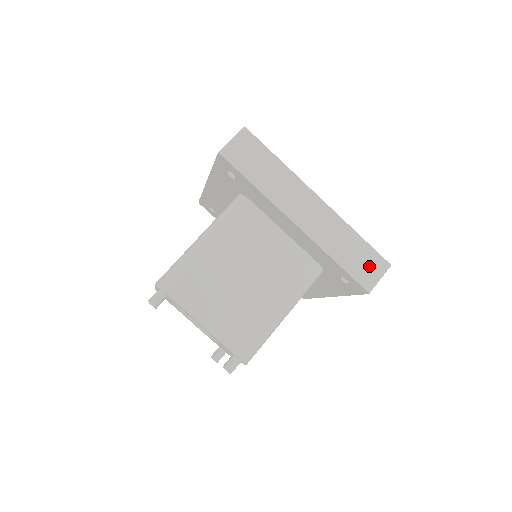
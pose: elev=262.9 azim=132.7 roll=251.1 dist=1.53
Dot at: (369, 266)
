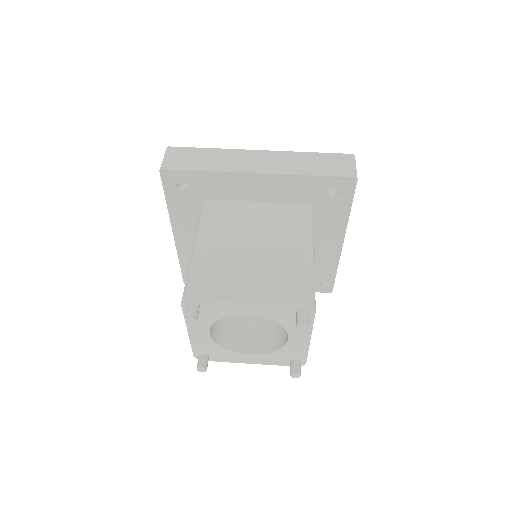
Dot at: (338, 164)
